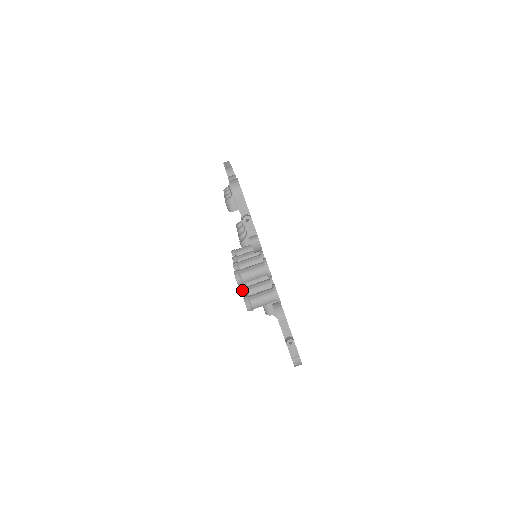
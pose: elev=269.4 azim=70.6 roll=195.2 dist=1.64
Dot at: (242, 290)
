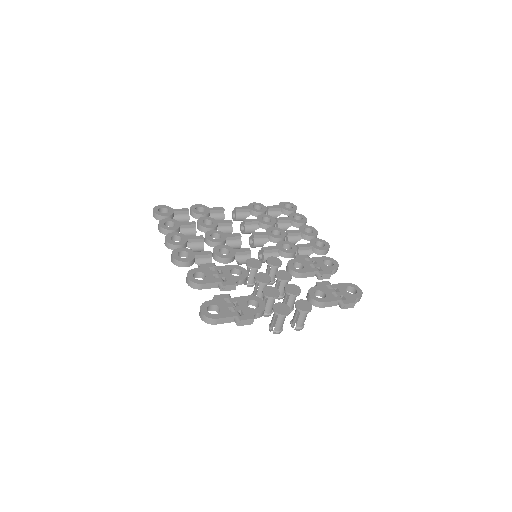
Dot at: occluded
